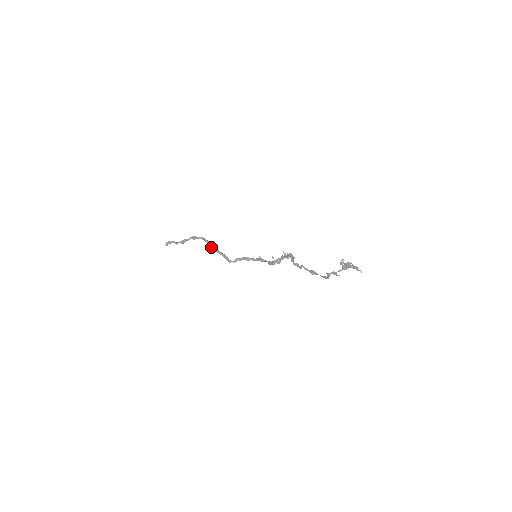
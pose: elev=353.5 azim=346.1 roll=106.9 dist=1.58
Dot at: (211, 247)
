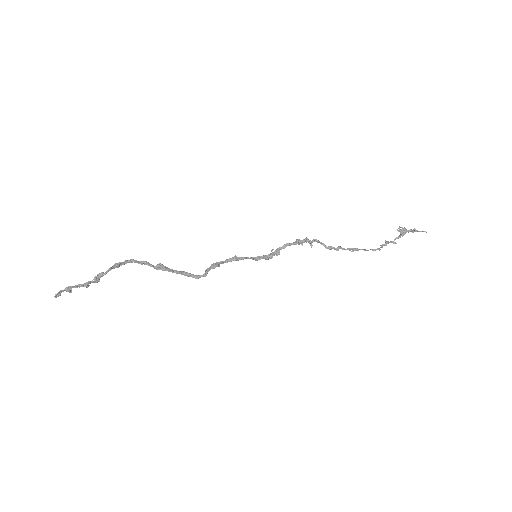
Dot at: occluded
